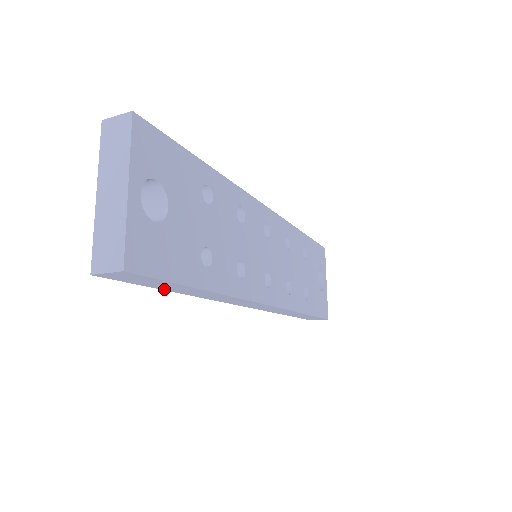
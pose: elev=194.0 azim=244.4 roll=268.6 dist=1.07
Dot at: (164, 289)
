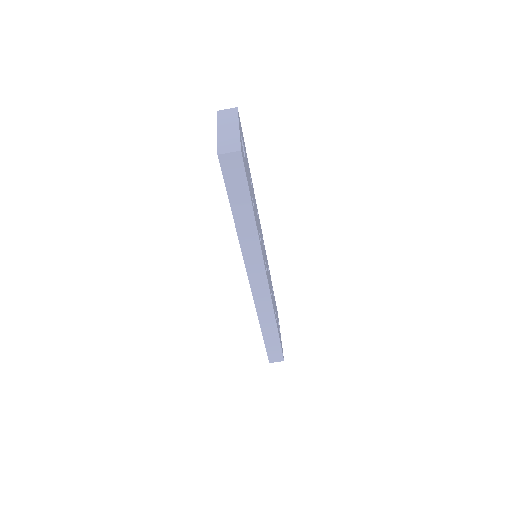
Dot at: (232, 205)
